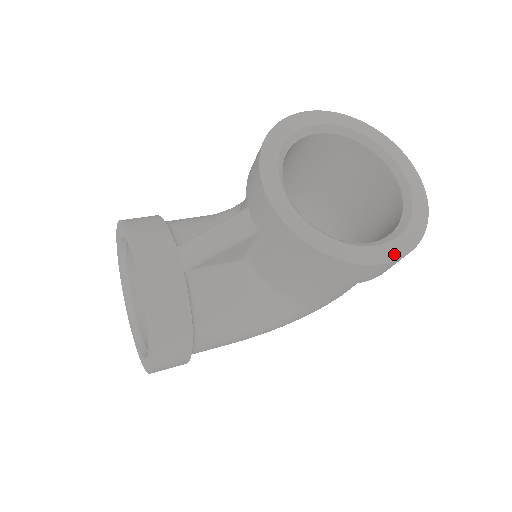
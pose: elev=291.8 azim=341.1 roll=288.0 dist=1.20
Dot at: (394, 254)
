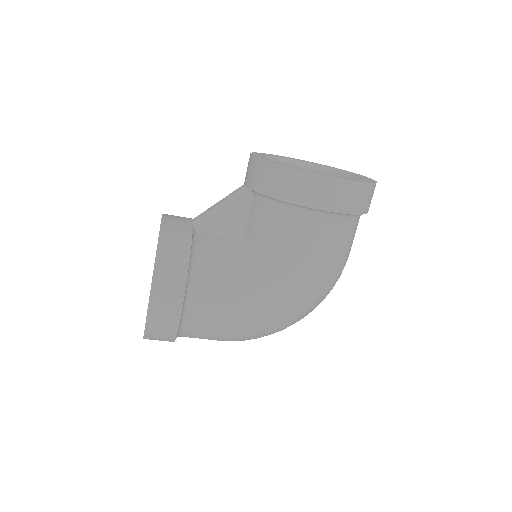
Dot at: (341, 178)
